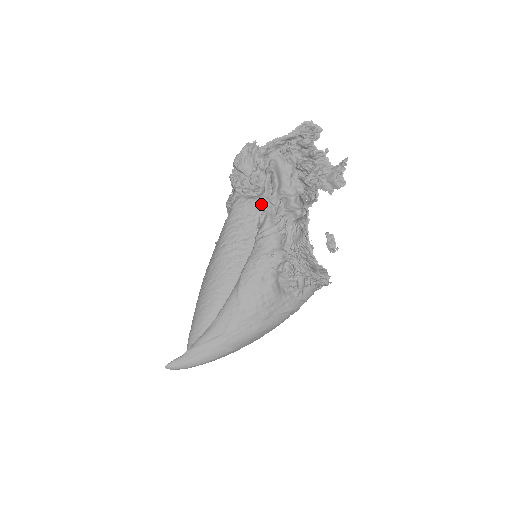
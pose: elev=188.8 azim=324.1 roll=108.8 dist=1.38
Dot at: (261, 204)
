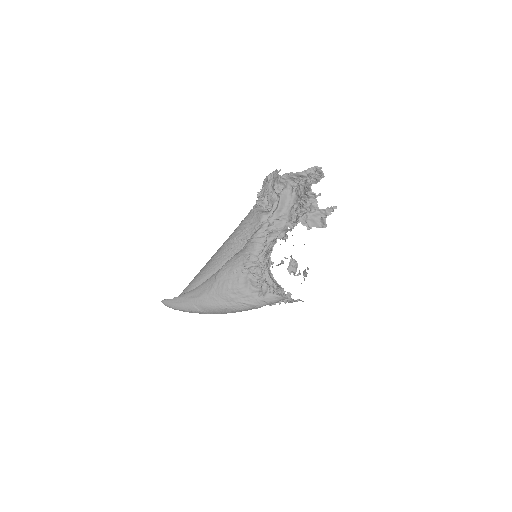
Dot at: (263, 218)
